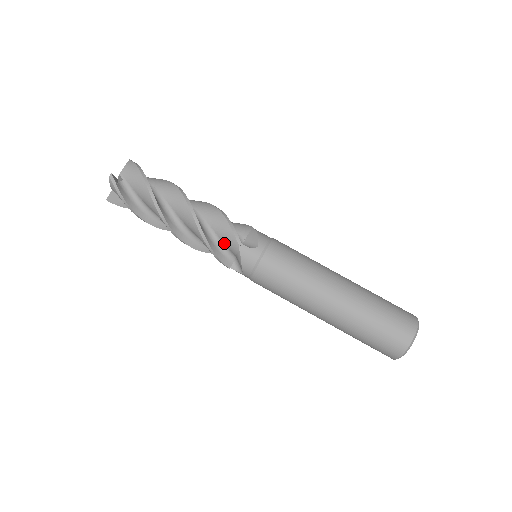
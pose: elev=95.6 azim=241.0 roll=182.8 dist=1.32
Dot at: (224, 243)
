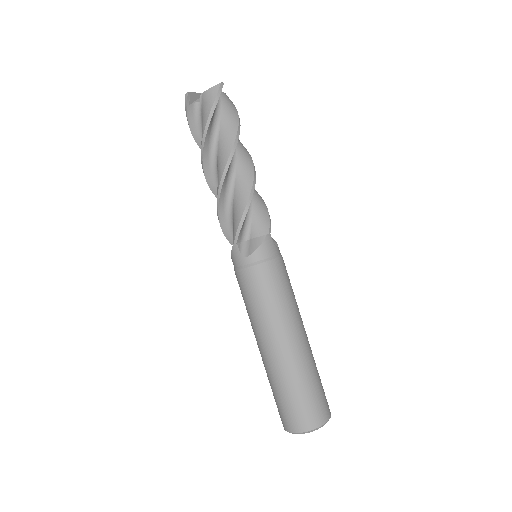
Dot at: occluded
